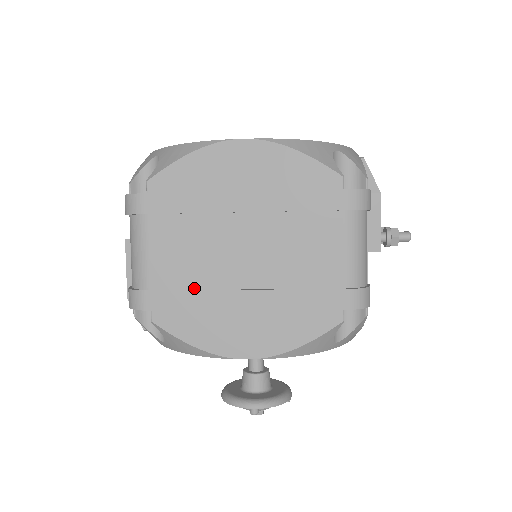
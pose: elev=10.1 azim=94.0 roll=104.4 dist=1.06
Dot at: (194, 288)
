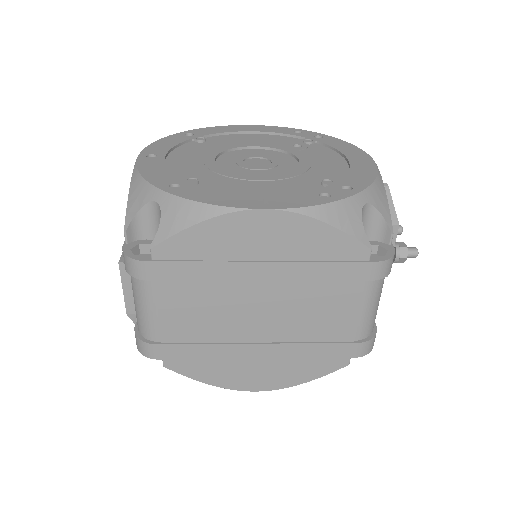
Dot at: (206, 342)
